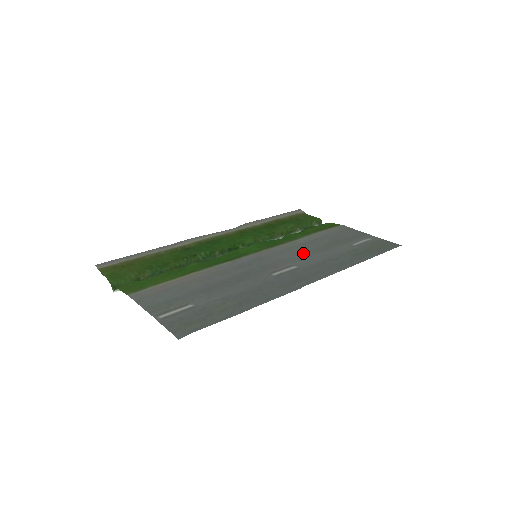
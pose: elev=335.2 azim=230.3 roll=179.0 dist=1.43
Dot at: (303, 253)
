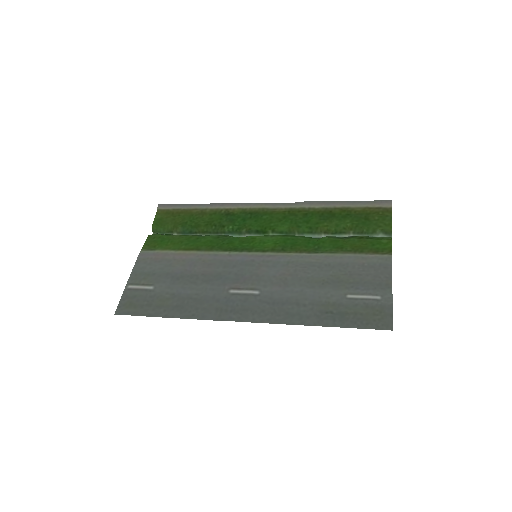
Dot at: (289, 278)
